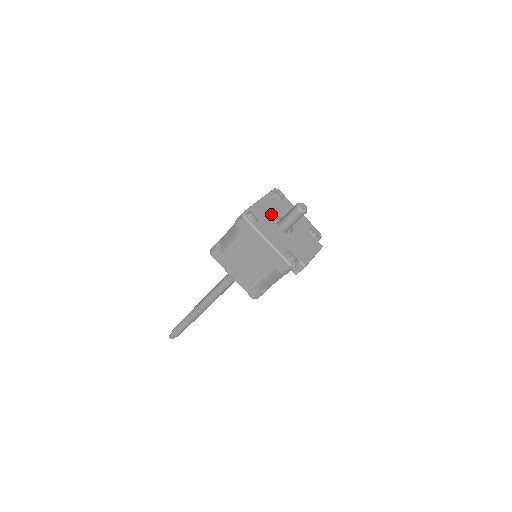
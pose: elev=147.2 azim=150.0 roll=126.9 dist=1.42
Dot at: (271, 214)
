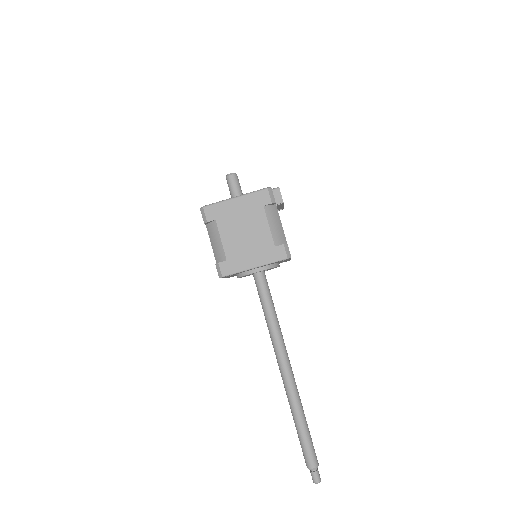
Dot at: occluded
